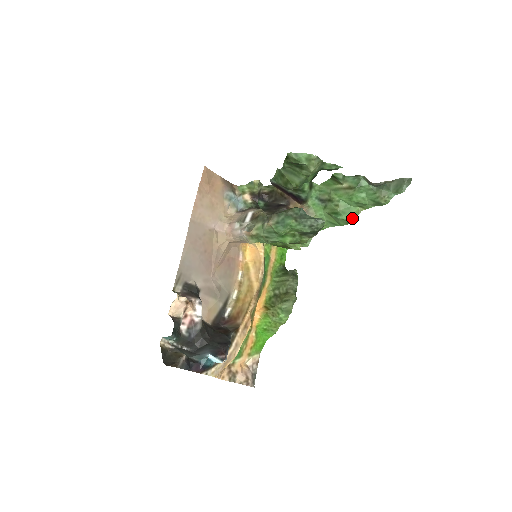
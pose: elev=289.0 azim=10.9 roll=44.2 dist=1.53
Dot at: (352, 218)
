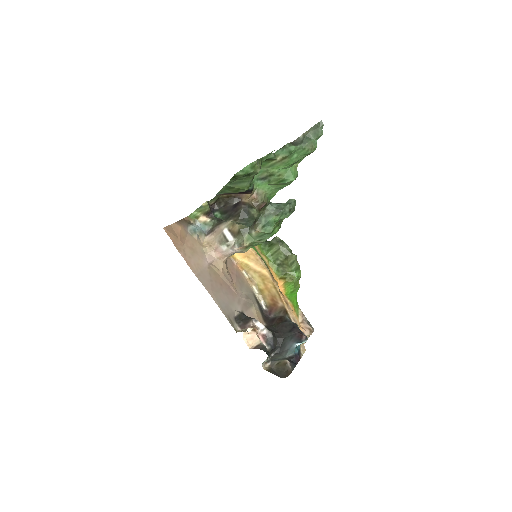
Dot at: (296, 175)
